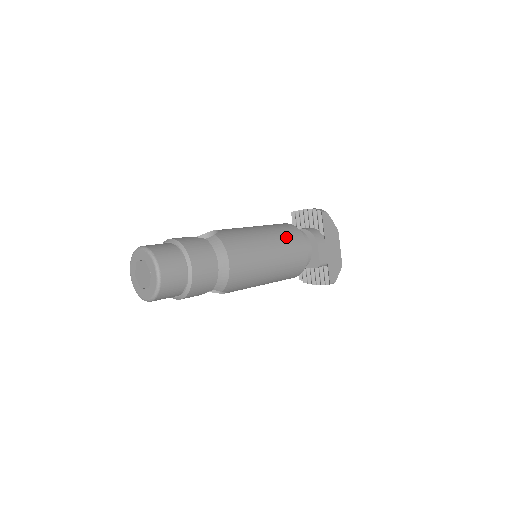
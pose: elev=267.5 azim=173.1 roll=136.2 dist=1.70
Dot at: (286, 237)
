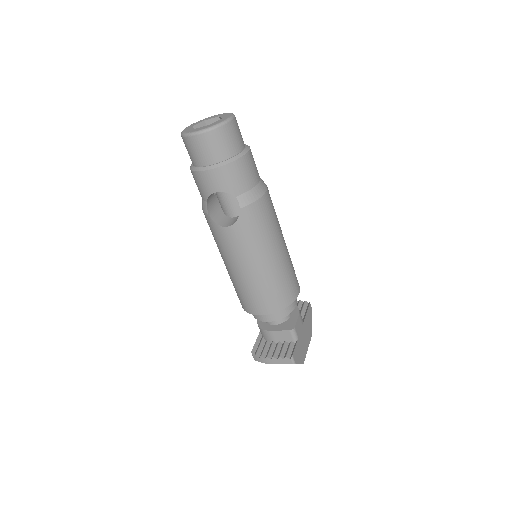
Dot at: occluded
